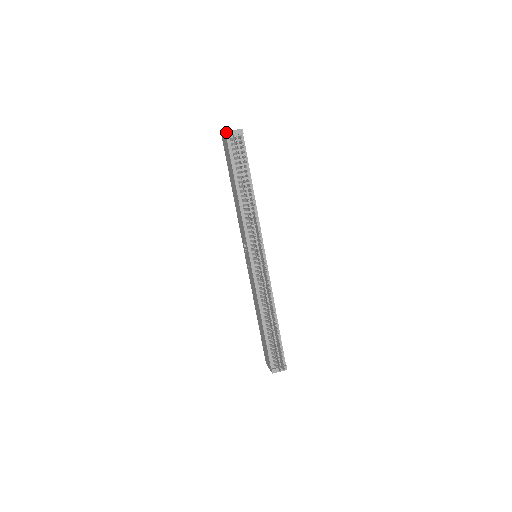
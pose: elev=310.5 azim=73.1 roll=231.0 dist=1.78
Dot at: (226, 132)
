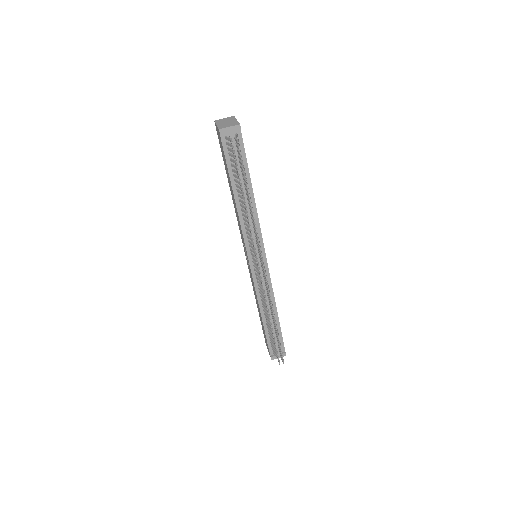
Dot at: (219, 130)
